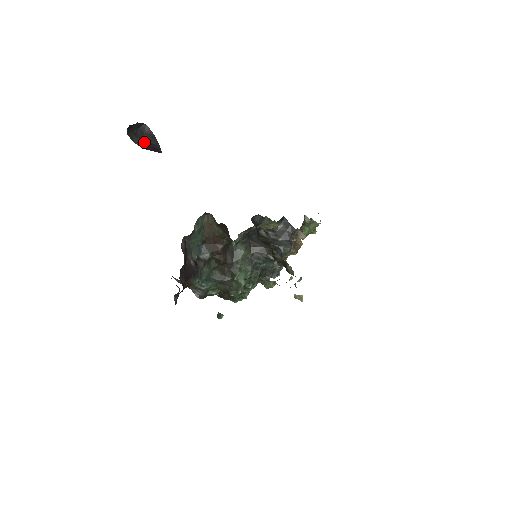
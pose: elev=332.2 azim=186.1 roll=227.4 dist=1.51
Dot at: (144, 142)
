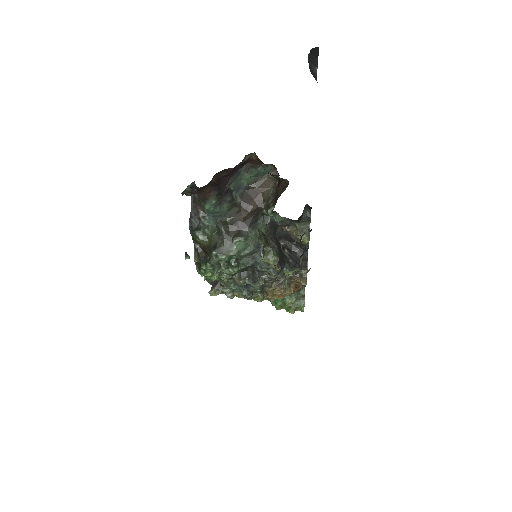
Dot at: (310, 70)
